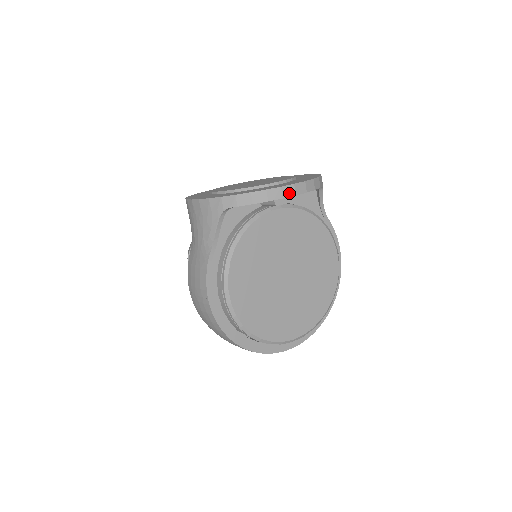
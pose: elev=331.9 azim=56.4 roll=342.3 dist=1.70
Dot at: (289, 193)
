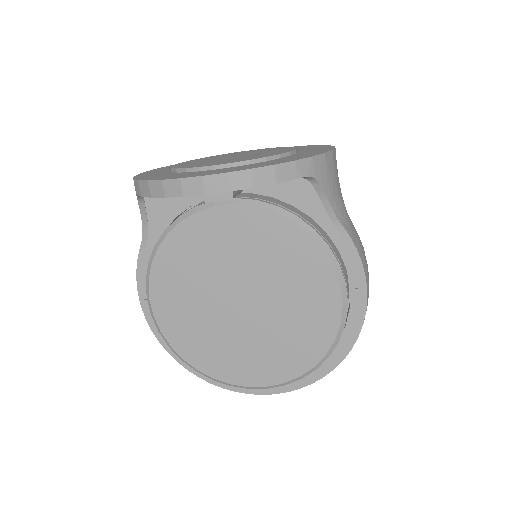
Dot at: (194, 189)
